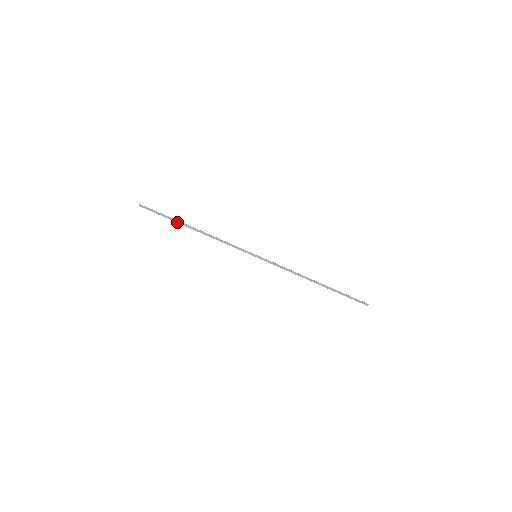
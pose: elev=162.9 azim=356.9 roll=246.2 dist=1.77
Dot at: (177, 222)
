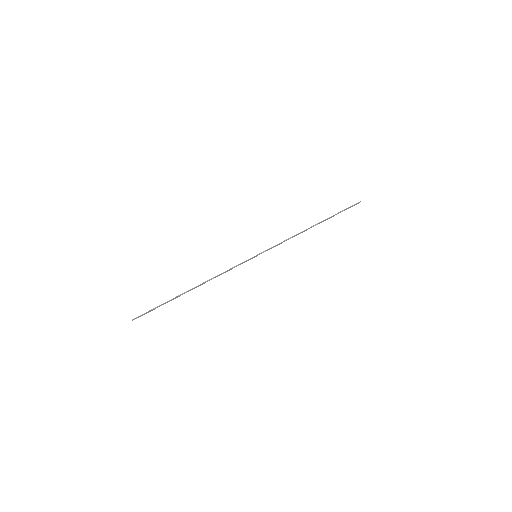
Dot at: occluded
